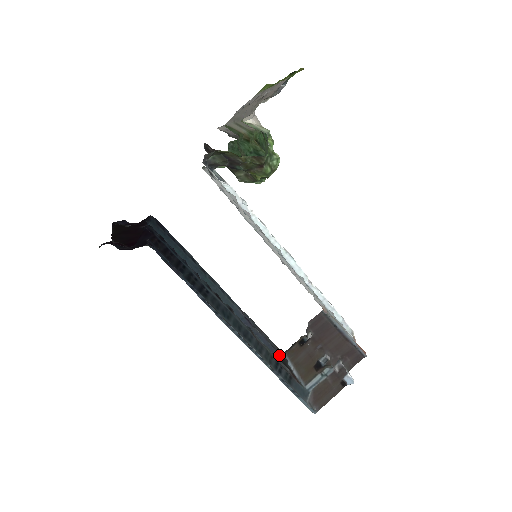
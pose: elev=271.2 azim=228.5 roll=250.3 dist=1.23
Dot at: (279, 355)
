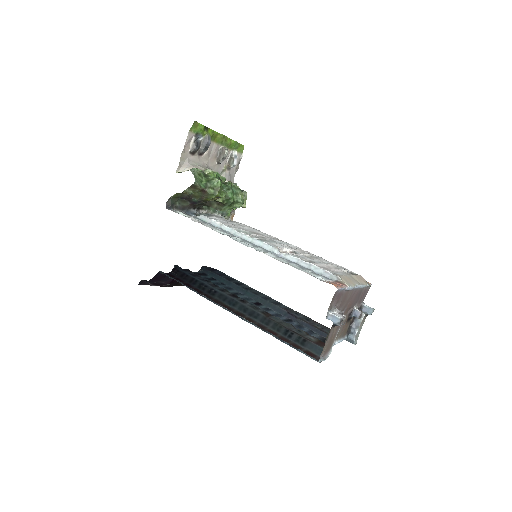
Dot at: occluded
